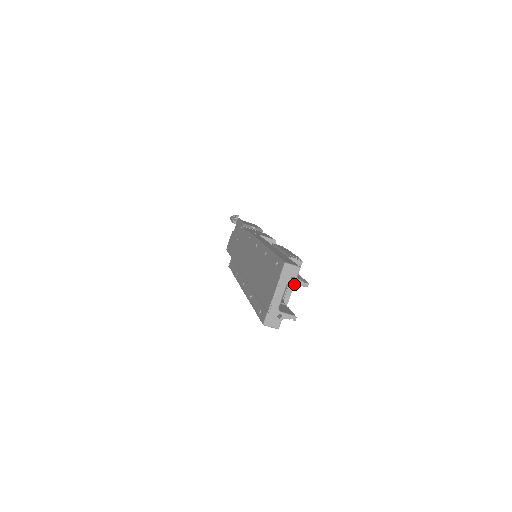
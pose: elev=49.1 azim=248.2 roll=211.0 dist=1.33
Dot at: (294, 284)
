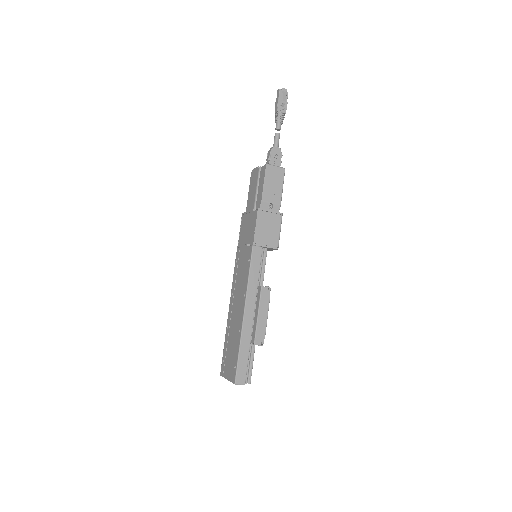
Dot at: occluded
